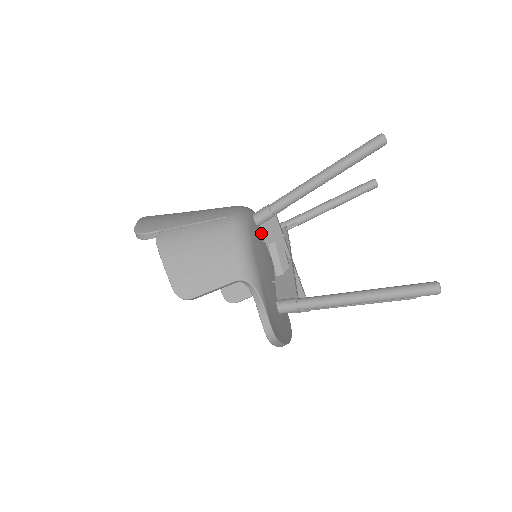
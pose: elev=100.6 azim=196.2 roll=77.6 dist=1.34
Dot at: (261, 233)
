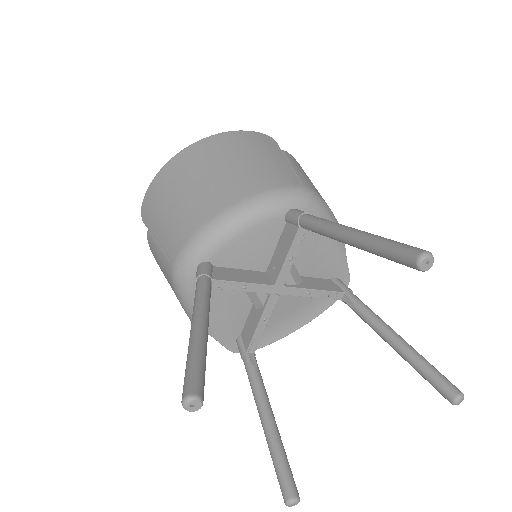
Dot at: (233, 262)
